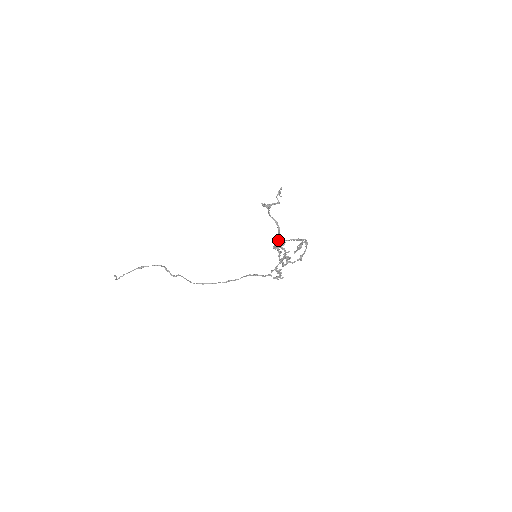
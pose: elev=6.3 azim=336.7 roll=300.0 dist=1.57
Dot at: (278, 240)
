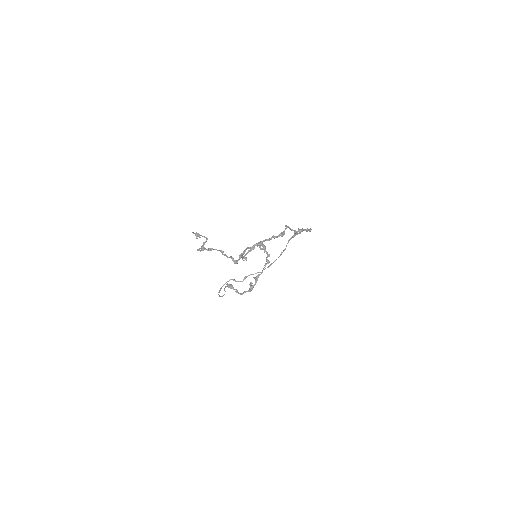
Dot at: (236, 263)
